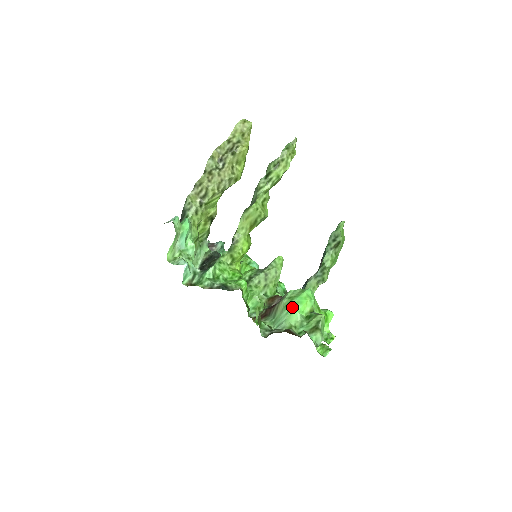
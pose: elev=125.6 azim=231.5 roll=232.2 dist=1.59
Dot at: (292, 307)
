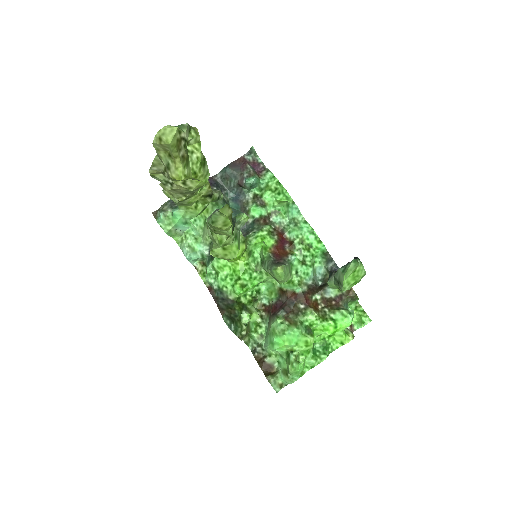
Dot at: (271, 343)
